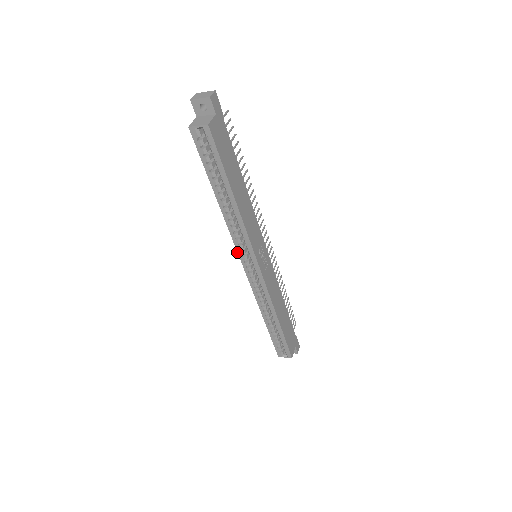
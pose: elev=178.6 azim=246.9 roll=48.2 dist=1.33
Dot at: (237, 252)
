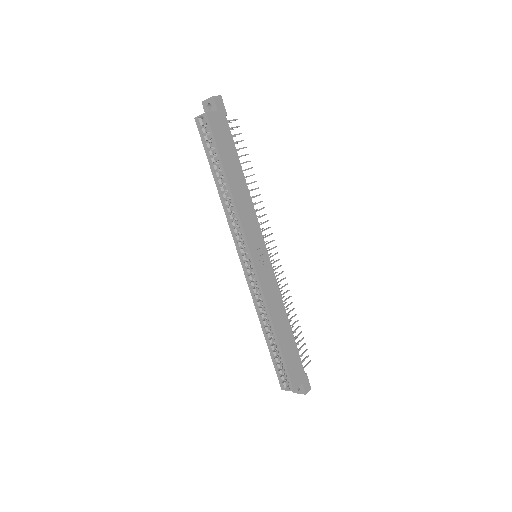
Dot at: (235, 244)
